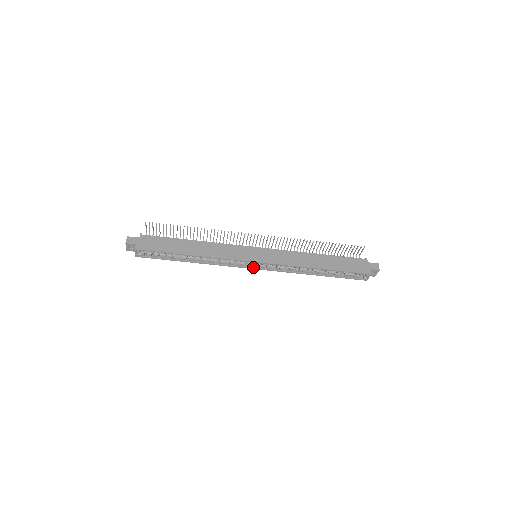
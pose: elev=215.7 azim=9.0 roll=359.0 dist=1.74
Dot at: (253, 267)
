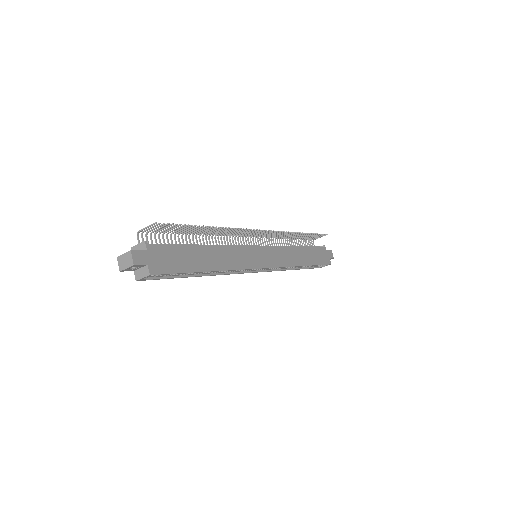
Dot at: (253, 271)
